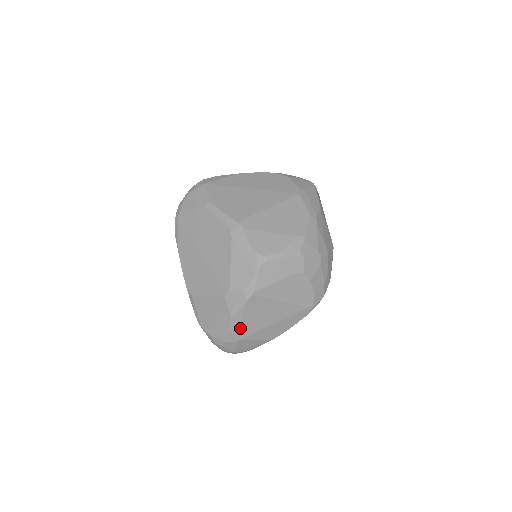
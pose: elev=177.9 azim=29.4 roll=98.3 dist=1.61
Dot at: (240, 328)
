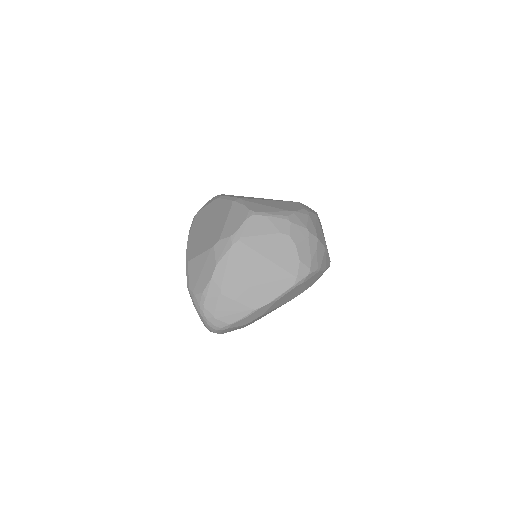
Dot at: (223, 278)
